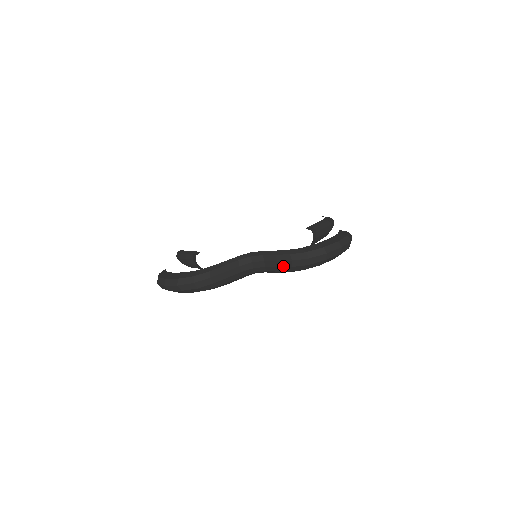
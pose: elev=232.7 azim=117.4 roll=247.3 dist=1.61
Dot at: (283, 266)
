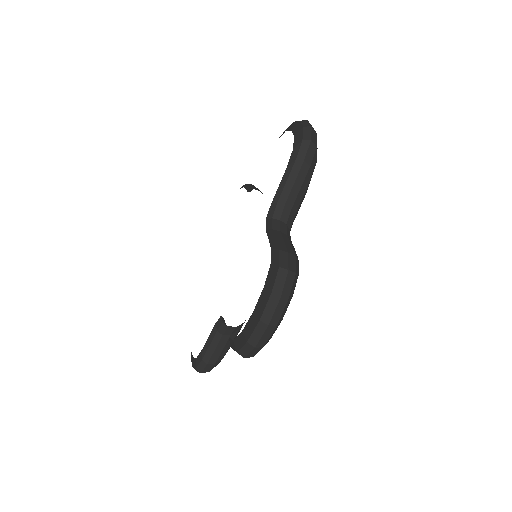
Dot at: occluded
